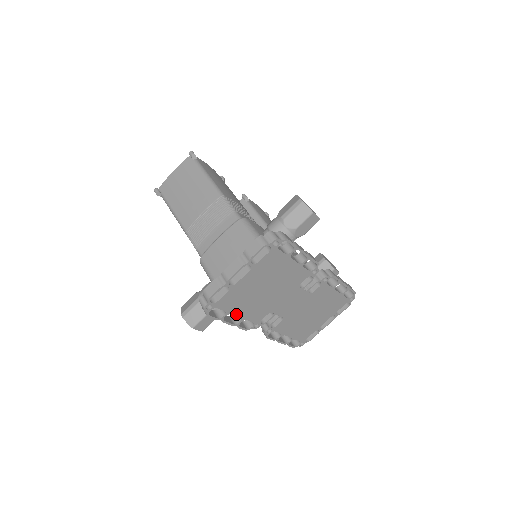
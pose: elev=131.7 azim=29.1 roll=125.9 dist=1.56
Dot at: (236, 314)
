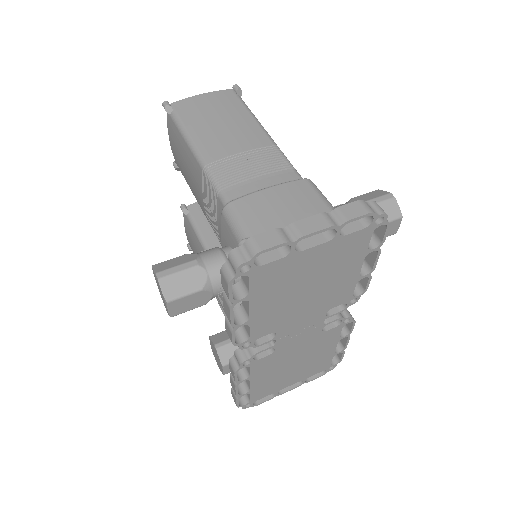
Dot at: (251, 307)
